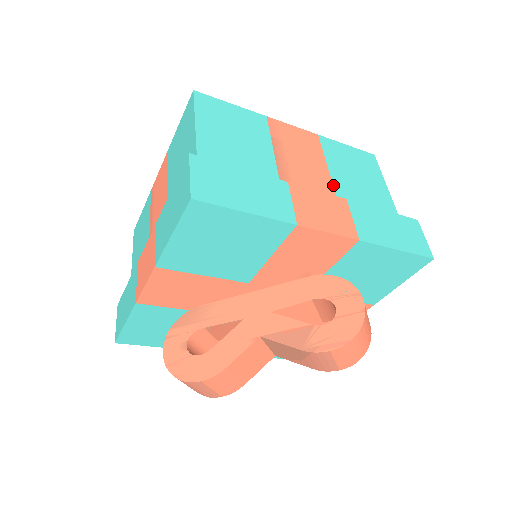
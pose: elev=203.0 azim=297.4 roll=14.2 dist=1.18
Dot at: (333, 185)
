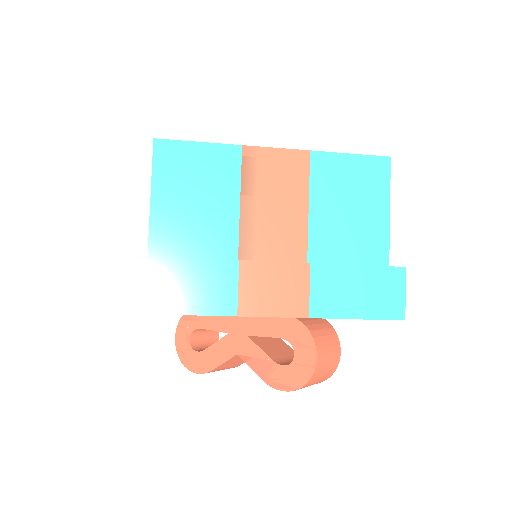
Dot at: (308, 232)
